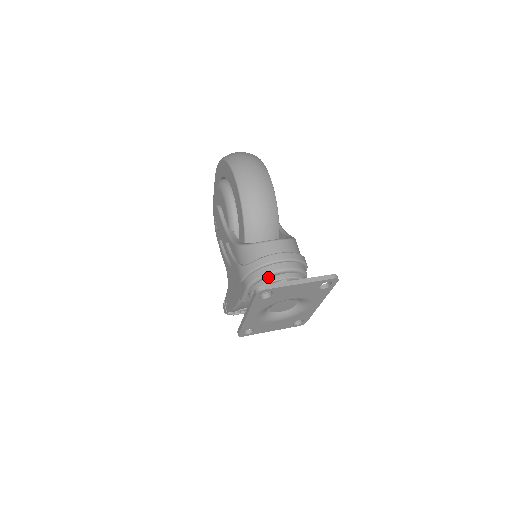
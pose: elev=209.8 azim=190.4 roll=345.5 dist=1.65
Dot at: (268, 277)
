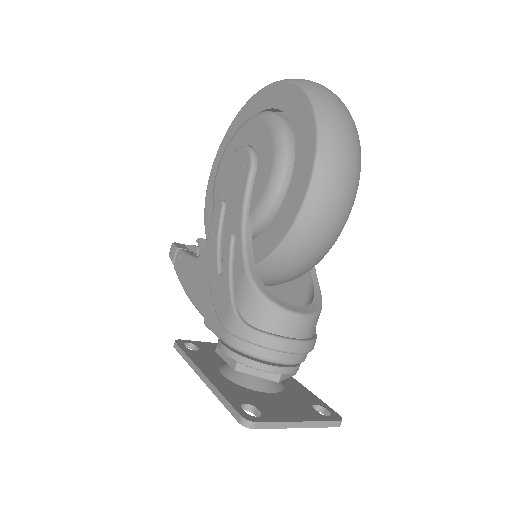
Dot at: (261, 358)
